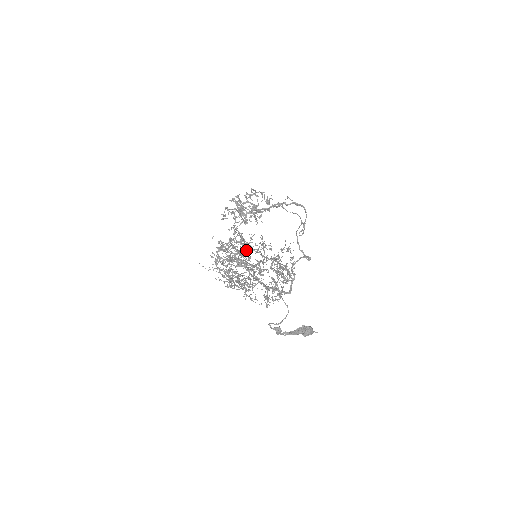
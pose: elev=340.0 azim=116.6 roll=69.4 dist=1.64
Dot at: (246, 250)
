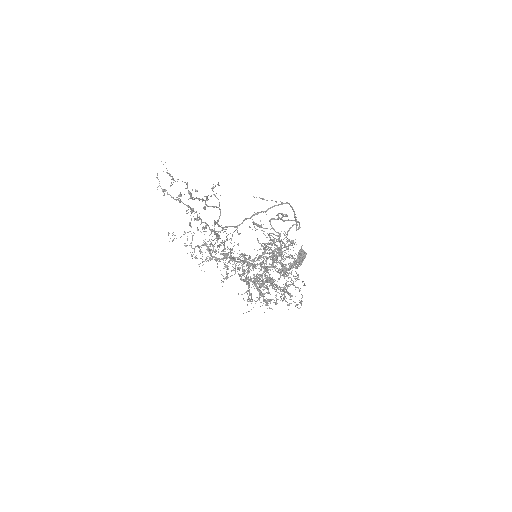
Dot at: (285, 289)
